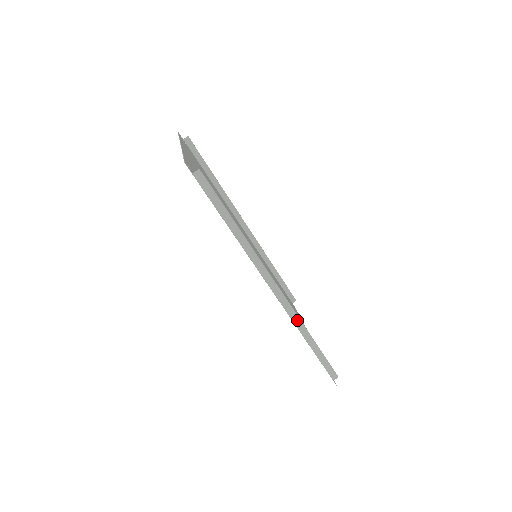
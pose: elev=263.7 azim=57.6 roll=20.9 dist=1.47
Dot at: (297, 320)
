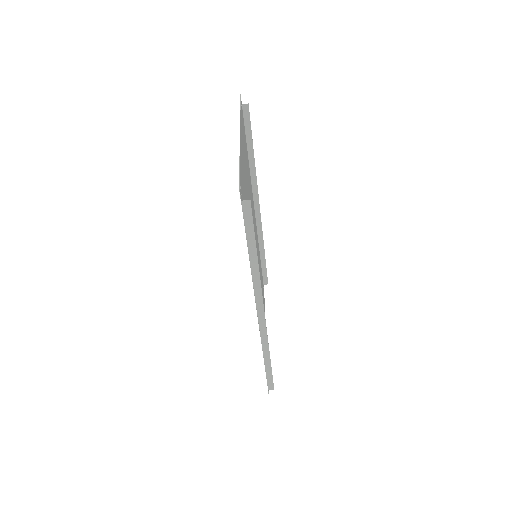
Dot at: (265, 342)
